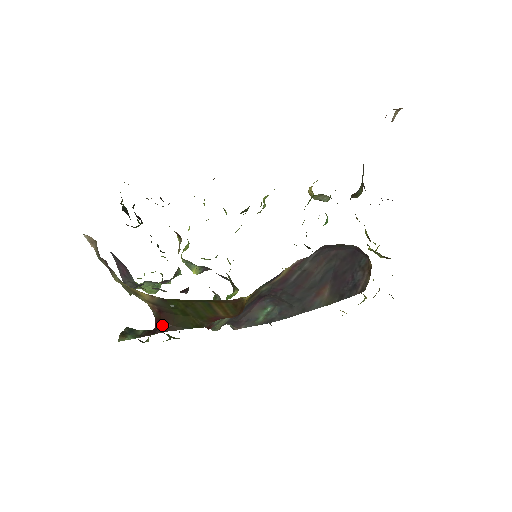
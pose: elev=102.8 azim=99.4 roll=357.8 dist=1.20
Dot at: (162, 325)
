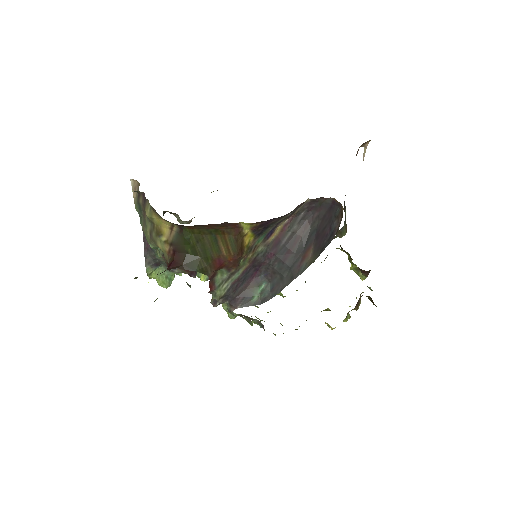
Dot at: (174, 264)
